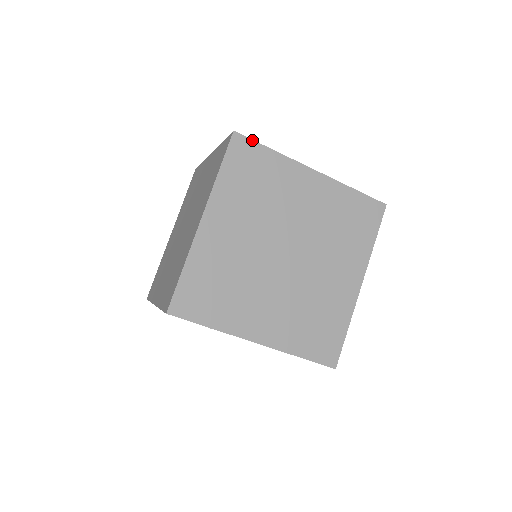
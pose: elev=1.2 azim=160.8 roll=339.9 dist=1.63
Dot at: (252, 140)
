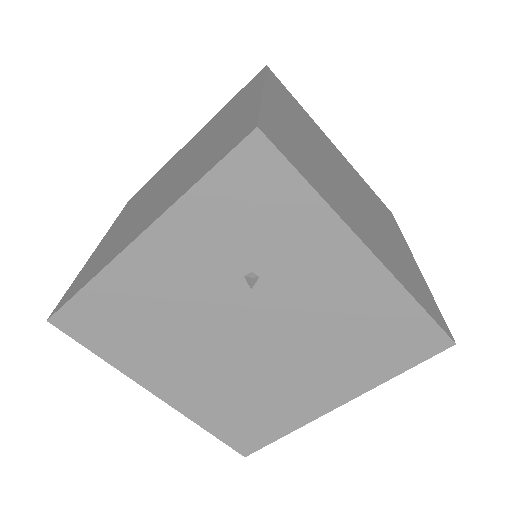
Dot at: (282, 84)
